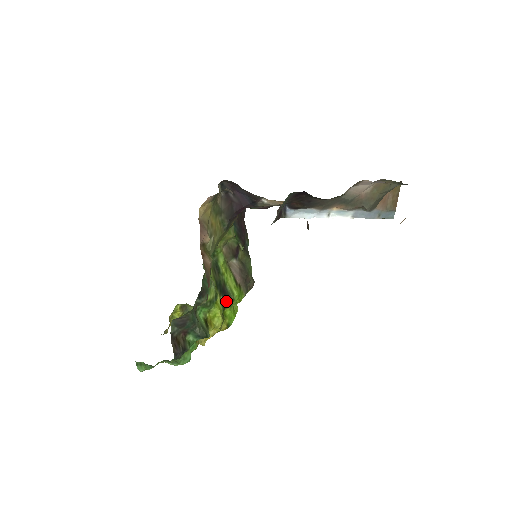
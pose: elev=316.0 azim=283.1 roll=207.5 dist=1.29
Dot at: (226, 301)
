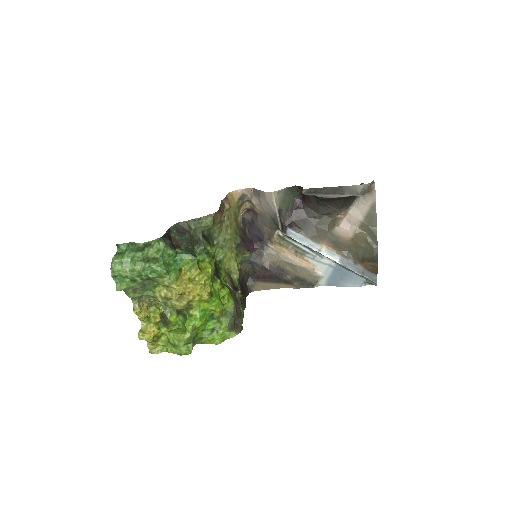
Dot at: (218, 277)
